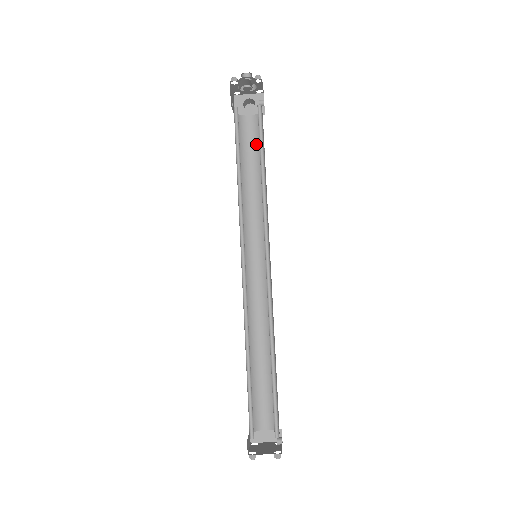
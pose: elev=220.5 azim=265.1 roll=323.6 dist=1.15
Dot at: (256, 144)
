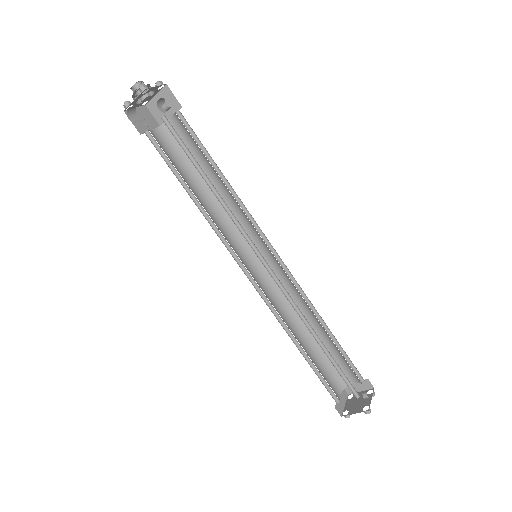
Dot at: (193, 144)
